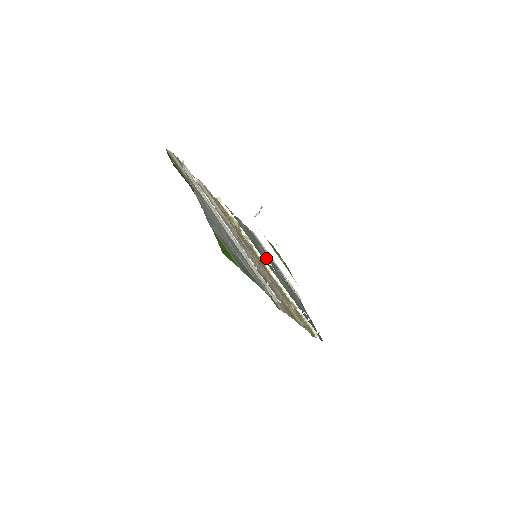
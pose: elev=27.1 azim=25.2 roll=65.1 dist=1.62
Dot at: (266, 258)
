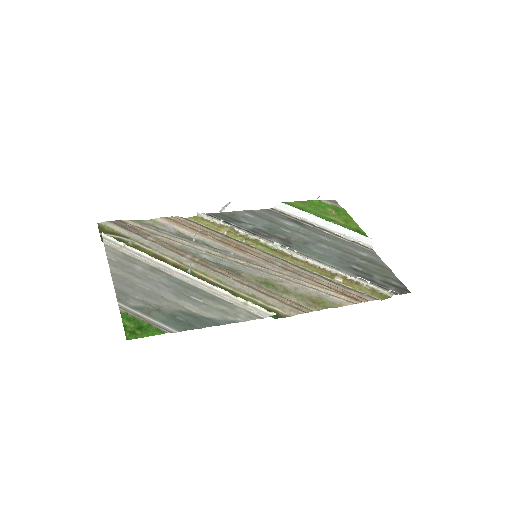
Dot at: (294, 233)
